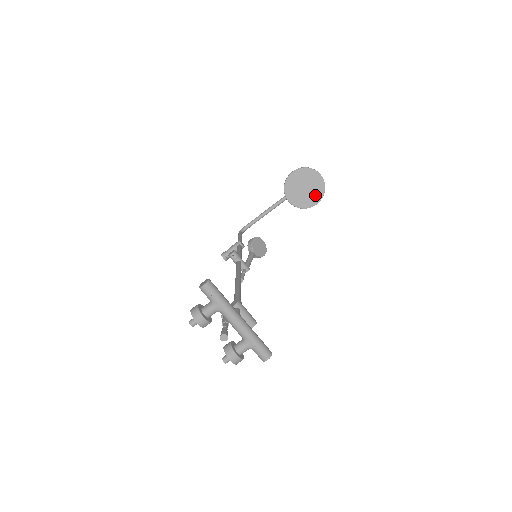
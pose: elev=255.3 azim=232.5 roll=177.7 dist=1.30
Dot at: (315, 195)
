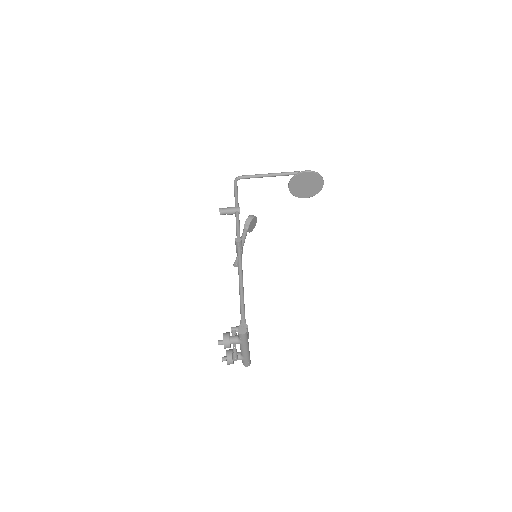
Dot at: (309, 192)
